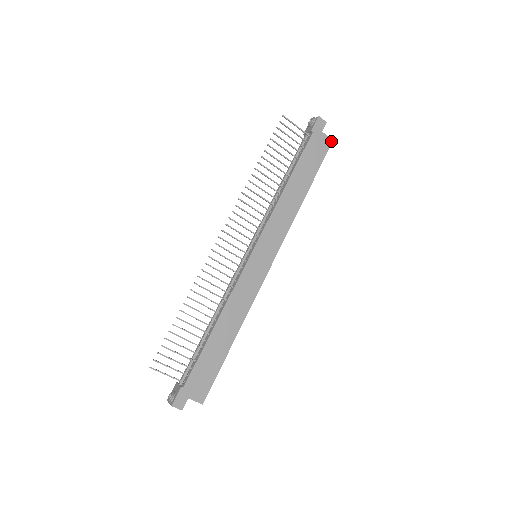
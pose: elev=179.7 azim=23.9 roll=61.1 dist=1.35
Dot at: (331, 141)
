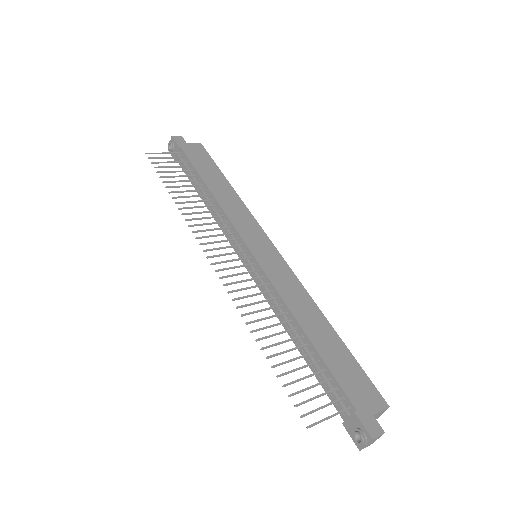
Dot at: (200, 145)
